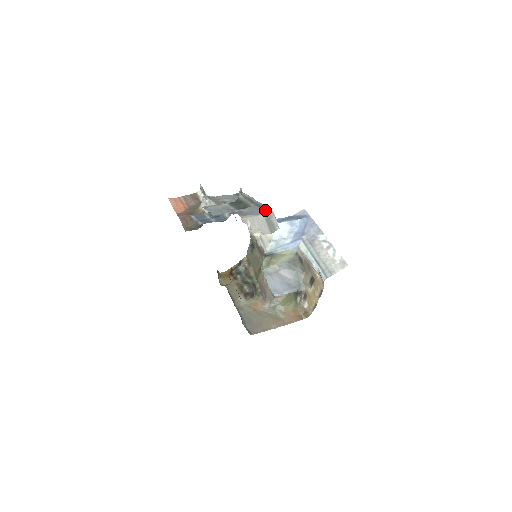
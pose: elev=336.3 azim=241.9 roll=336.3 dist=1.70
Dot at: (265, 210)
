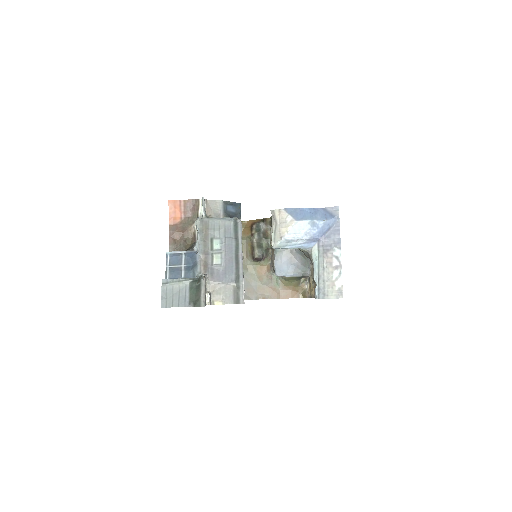
Dot at: (237, 279)
